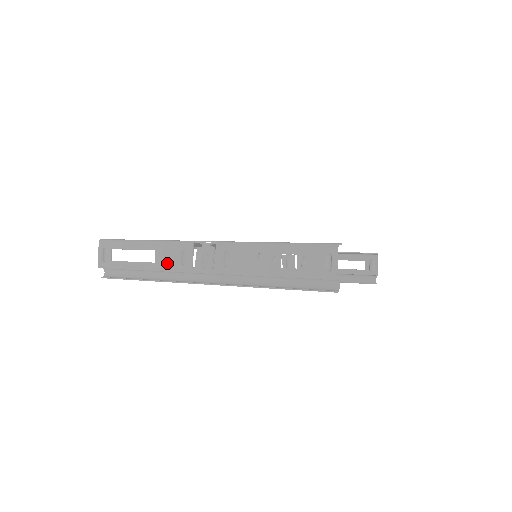
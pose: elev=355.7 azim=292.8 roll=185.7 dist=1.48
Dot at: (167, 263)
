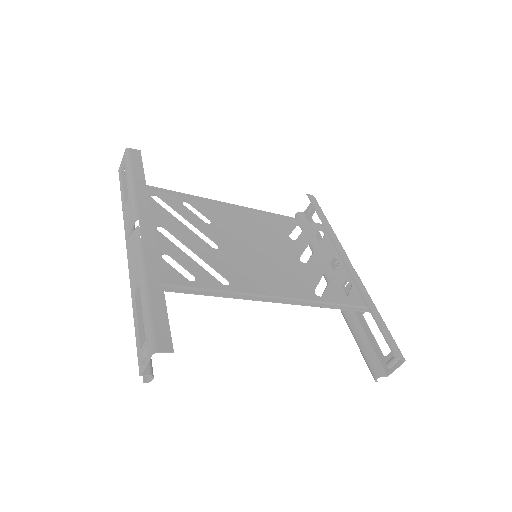
Dot at: (126, 216)
